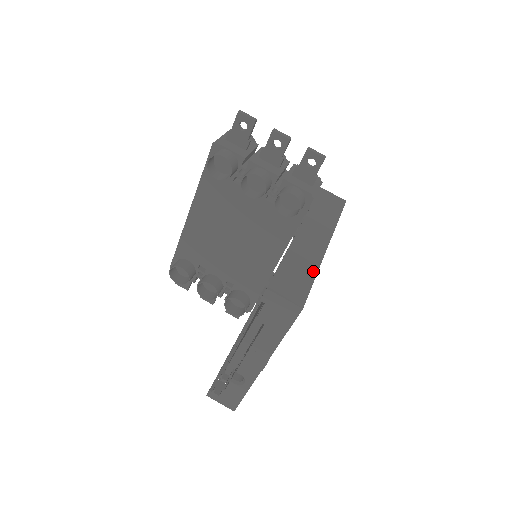
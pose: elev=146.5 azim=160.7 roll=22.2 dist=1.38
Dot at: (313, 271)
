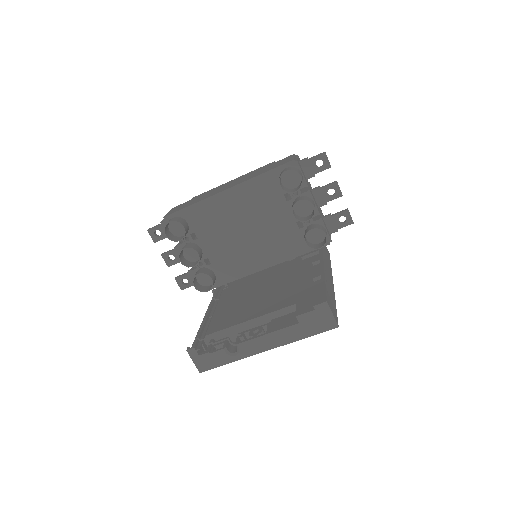
Dot at: (335, 301)
